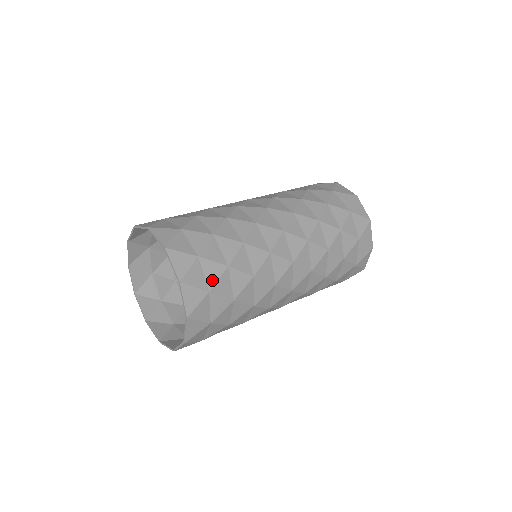
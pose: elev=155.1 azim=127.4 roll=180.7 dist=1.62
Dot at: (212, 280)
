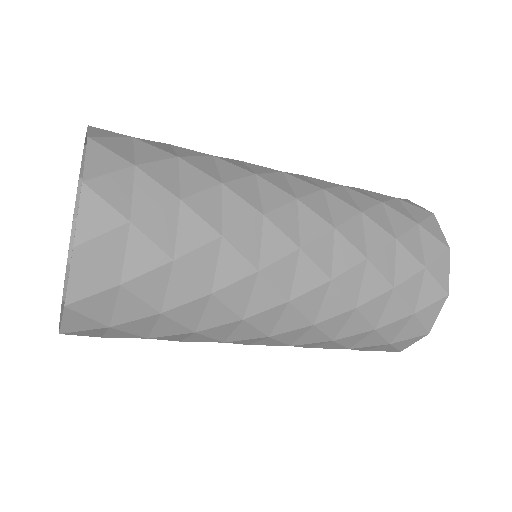
Dot at: (135, 269)
